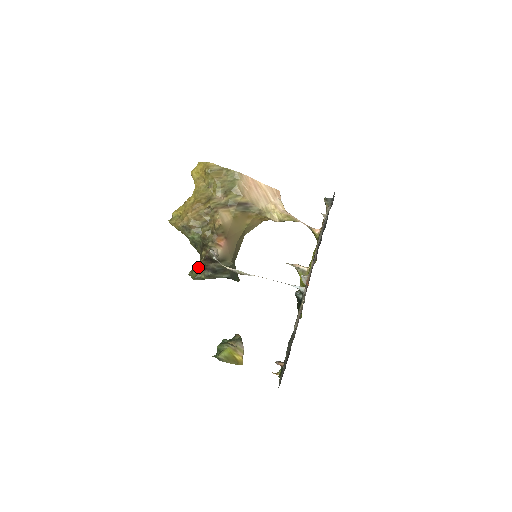
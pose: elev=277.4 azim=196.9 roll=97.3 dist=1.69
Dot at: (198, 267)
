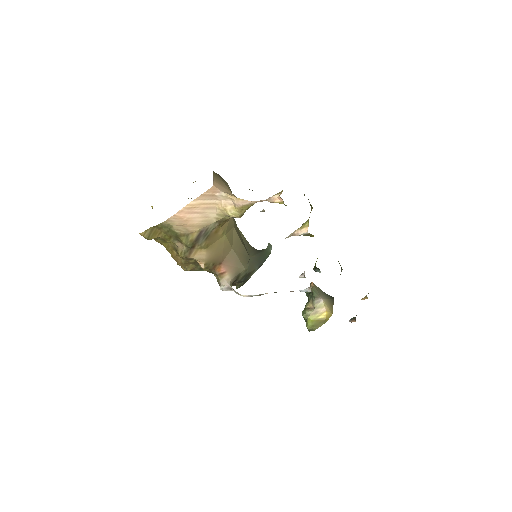
Dot at: occluded
